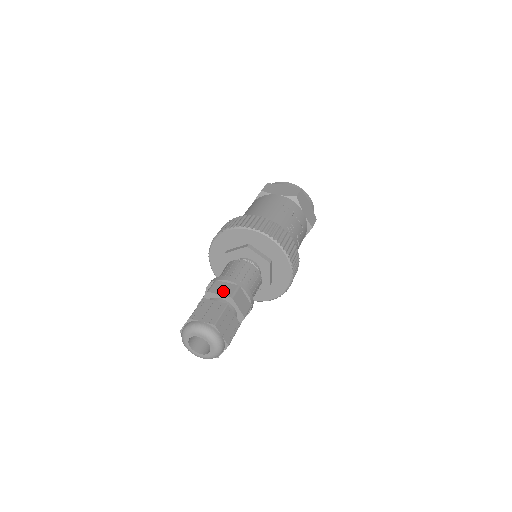
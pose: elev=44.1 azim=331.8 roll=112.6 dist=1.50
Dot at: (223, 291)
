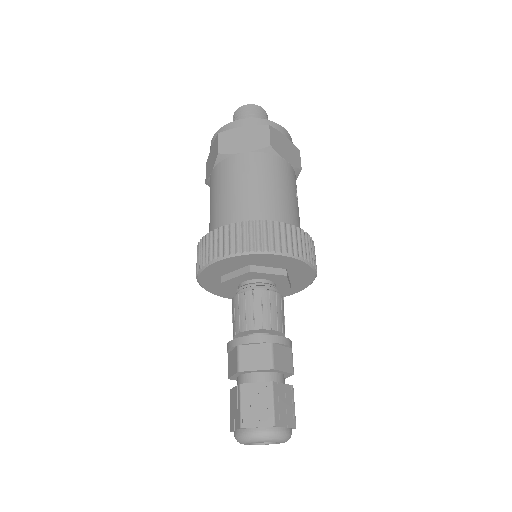
Dot at: (285, 364)
